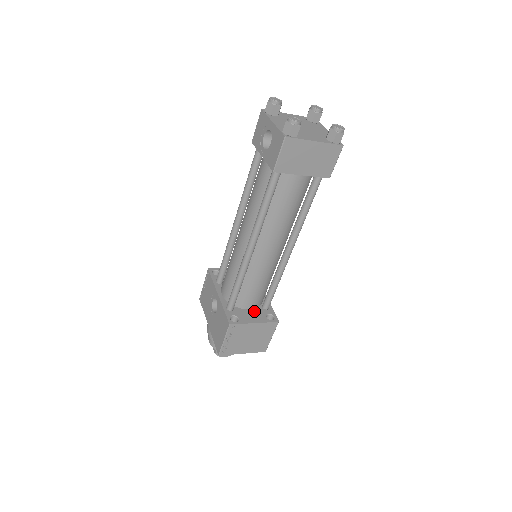
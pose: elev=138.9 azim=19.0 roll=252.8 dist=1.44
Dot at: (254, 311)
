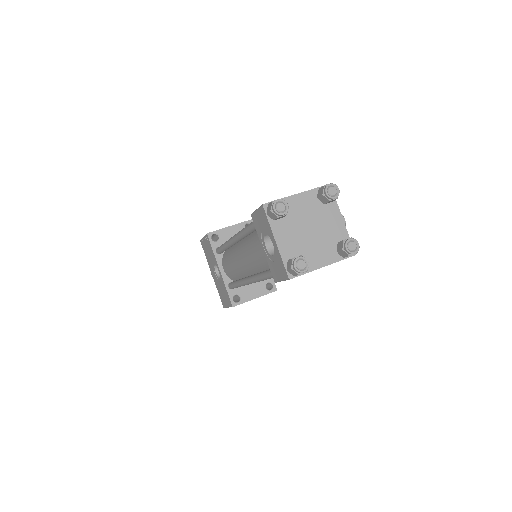
Dot at: (254, 283)
